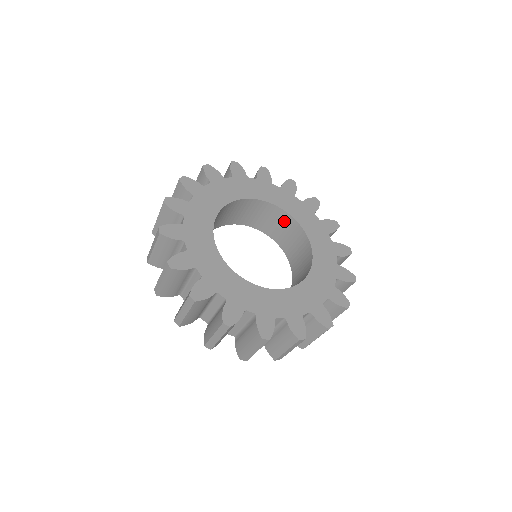
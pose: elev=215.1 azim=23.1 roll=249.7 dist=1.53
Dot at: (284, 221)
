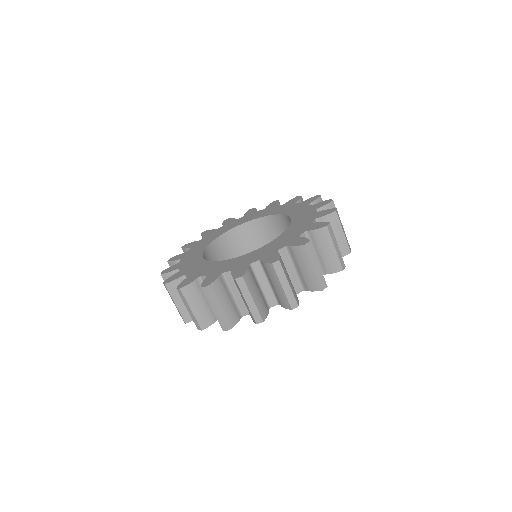
Dot at: (274, 224)
